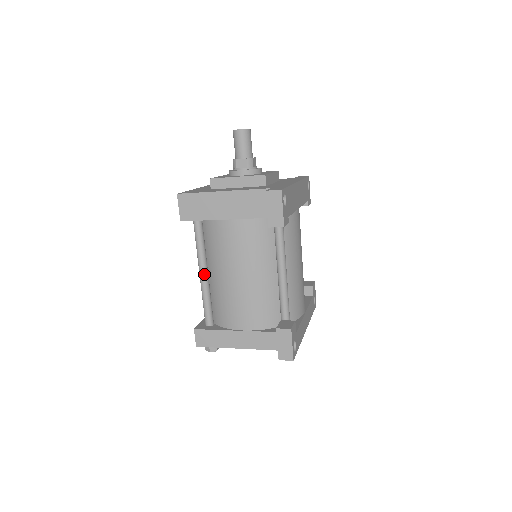
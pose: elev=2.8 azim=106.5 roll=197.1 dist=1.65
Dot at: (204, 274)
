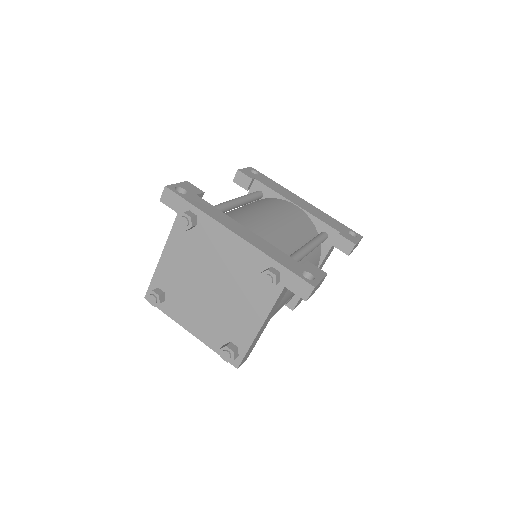
Dot at: occluded
